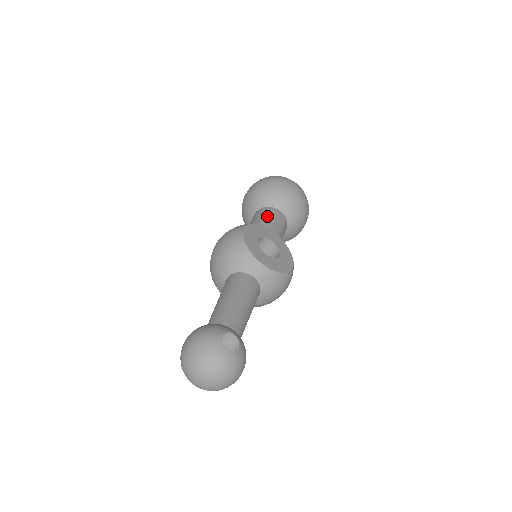
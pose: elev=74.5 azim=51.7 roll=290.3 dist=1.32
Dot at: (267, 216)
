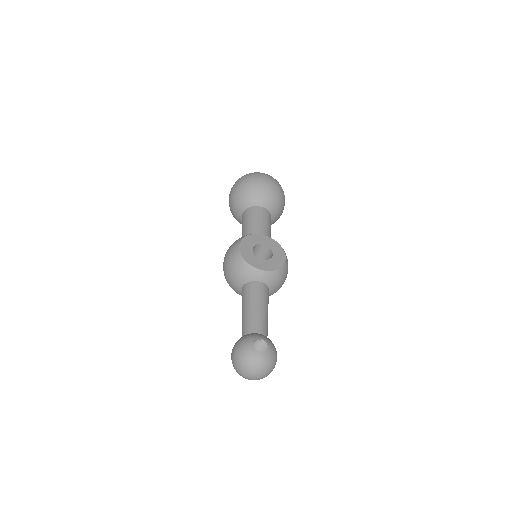
Dot at: (252, 218)
